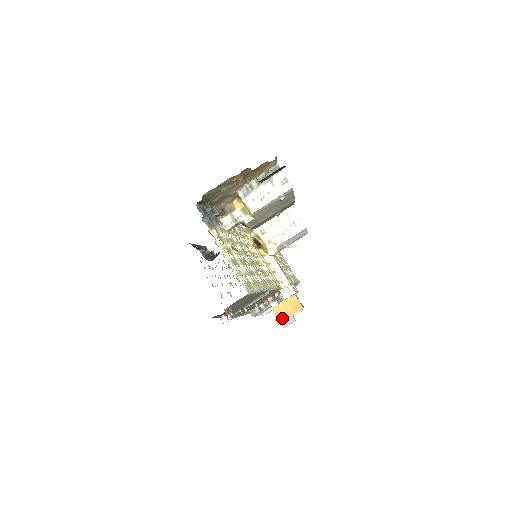
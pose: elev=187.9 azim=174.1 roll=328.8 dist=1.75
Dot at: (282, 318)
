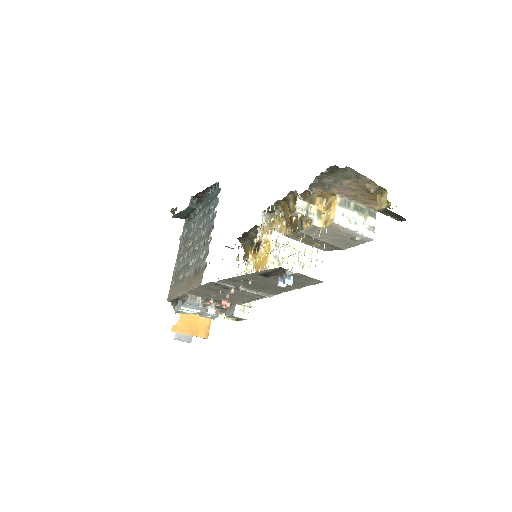
Dot at: (182, 329)
